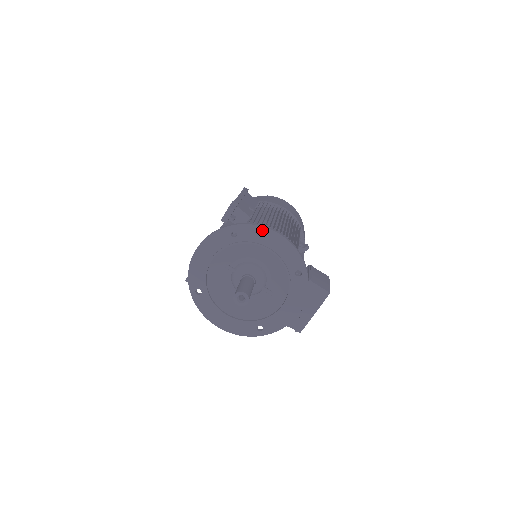
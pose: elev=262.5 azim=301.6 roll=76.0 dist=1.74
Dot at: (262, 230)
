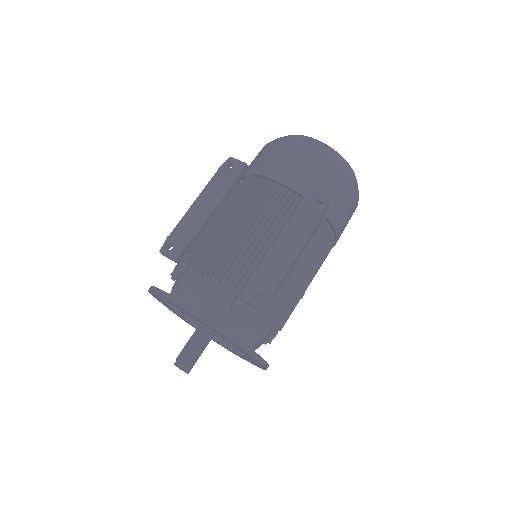
Dot at: (255, 359)
